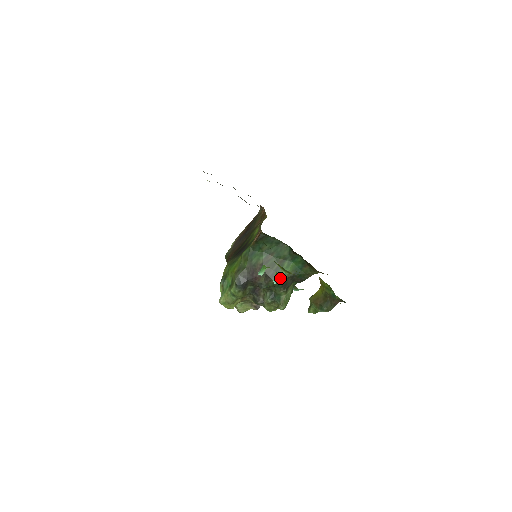
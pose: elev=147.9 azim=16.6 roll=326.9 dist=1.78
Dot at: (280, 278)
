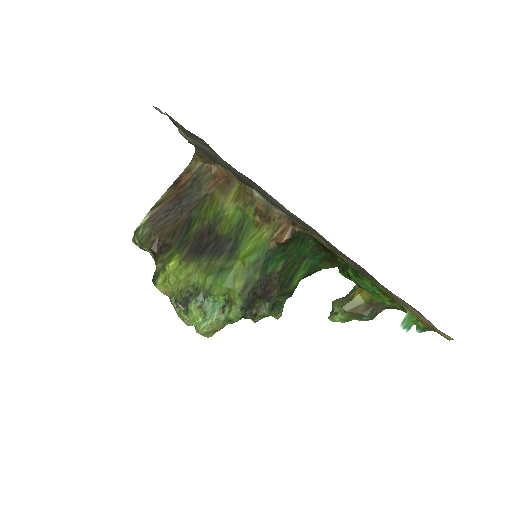
Dot at: occluded
